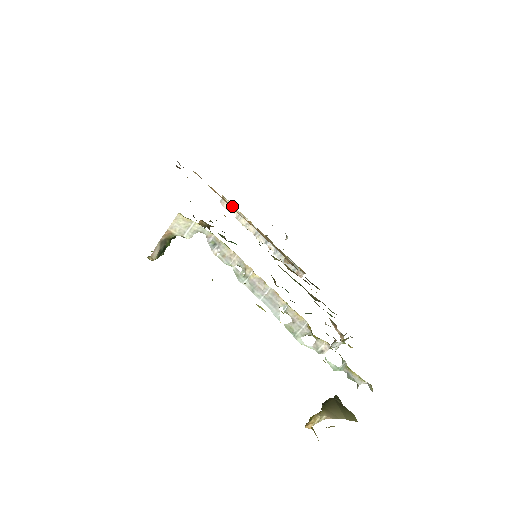
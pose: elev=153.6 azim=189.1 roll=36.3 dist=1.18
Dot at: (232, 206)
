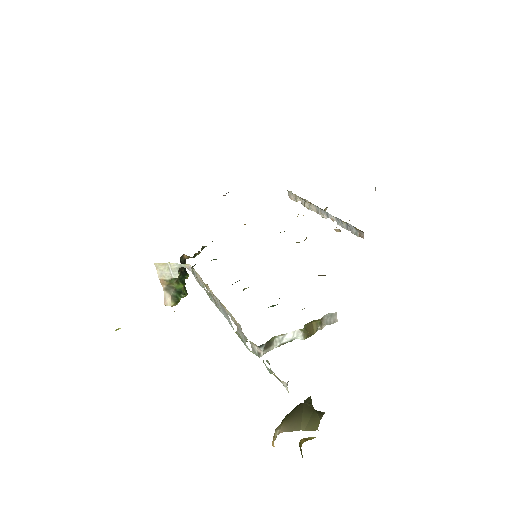
Dot at: (295, 195)
